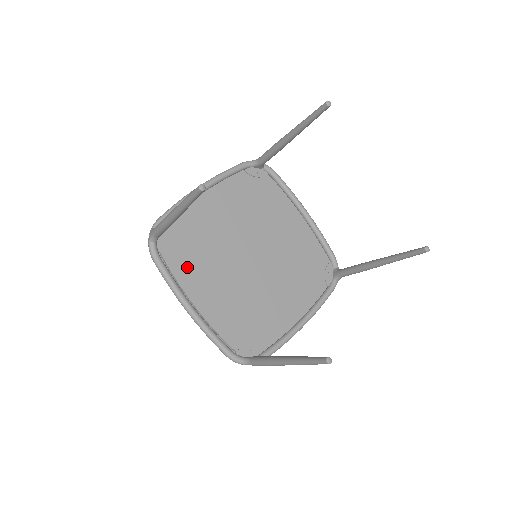
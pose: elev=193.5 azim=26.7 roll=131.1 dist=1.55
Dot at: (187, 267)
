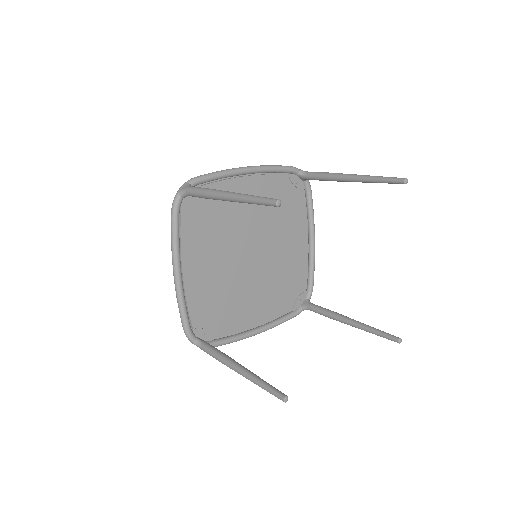
Dot at: (196, 234)
